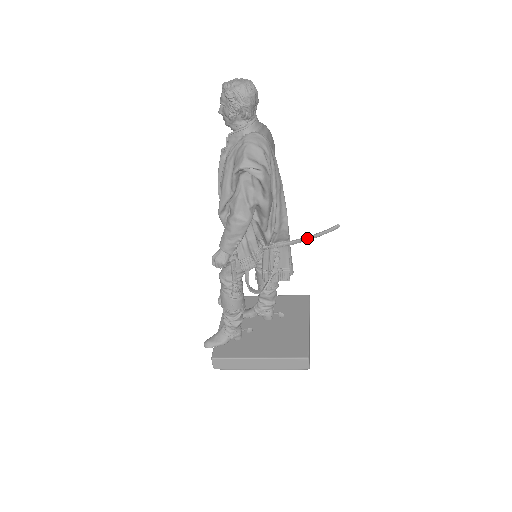
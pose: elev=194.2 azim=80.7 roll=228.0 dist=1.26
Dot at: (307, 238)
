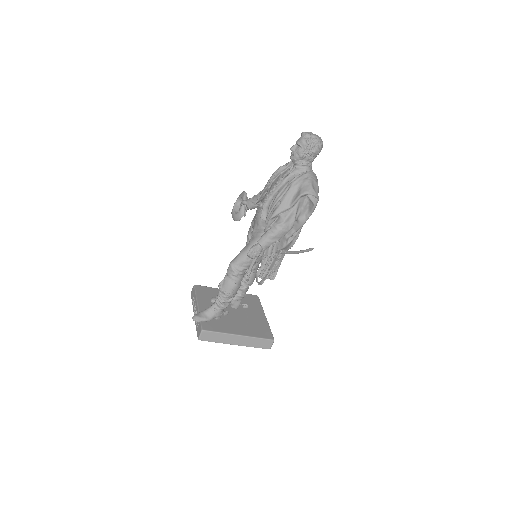
Dot at: (297, 252)
